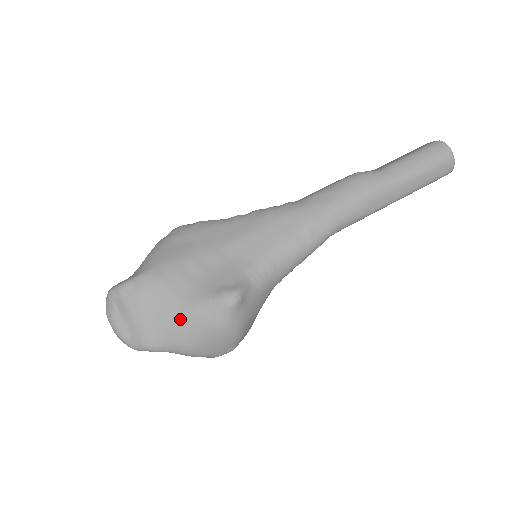
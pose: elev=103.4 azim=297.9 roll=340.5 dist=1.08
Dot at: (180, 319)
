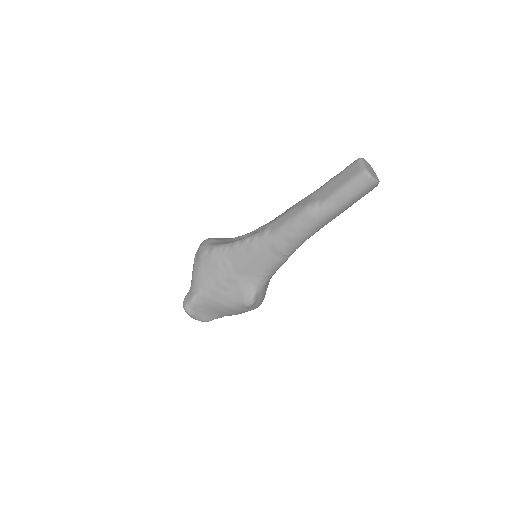
Dot at: (226, 311)
